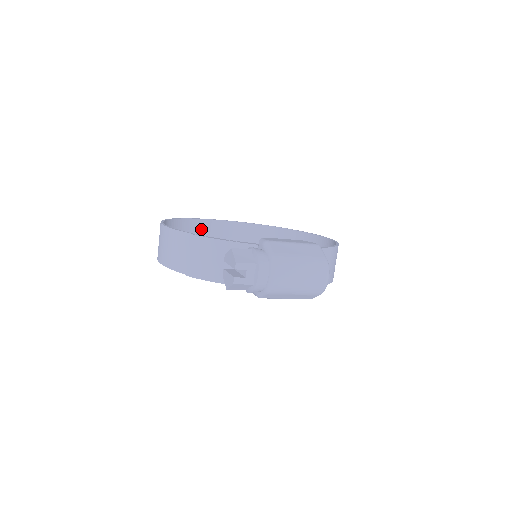
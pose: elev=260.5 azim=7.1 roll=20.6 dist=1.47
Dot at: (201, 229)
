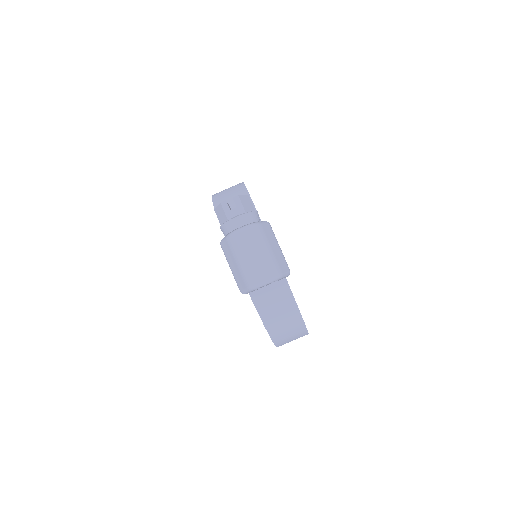
Dot at: occluded
